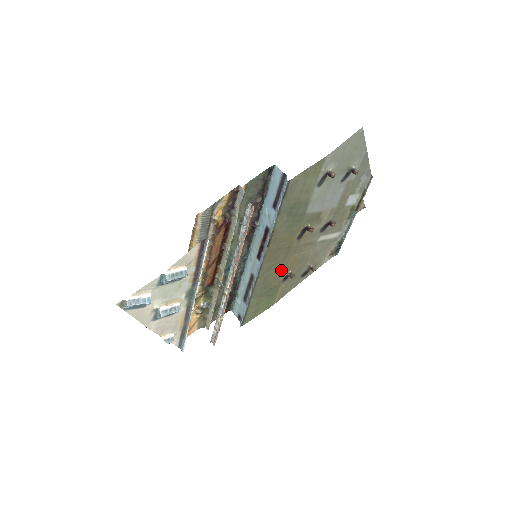
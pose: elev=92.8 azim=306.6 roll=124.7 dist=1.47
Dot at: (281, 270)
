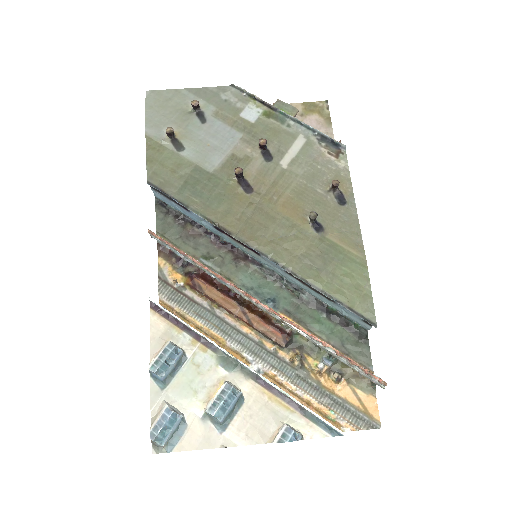
Dot at: (293, 229)
